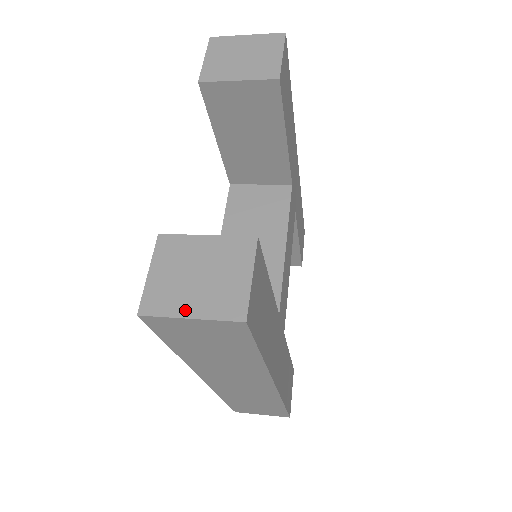
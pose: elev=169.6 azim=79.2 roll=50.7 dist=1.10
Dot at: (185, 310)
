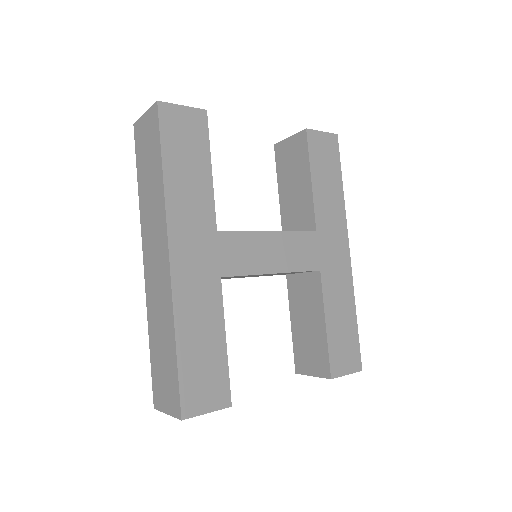
Dot at: occluded
